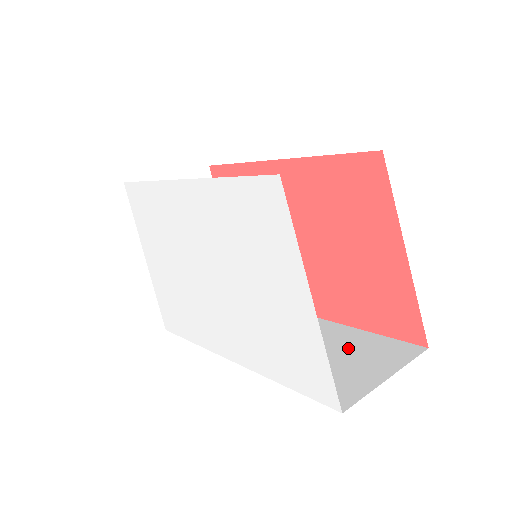
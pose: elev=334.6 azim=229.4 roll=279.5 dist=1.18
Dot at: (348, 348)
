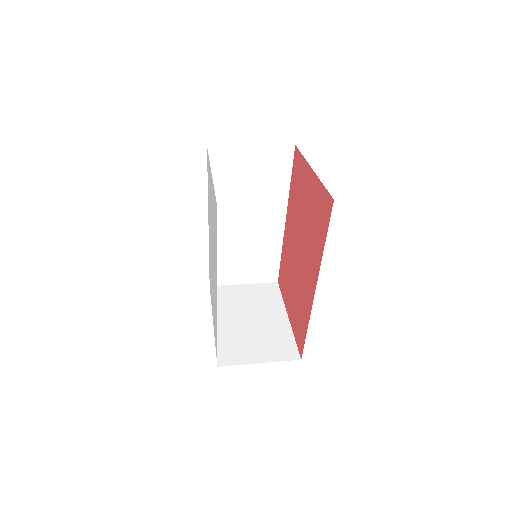
Dot at: occluded
